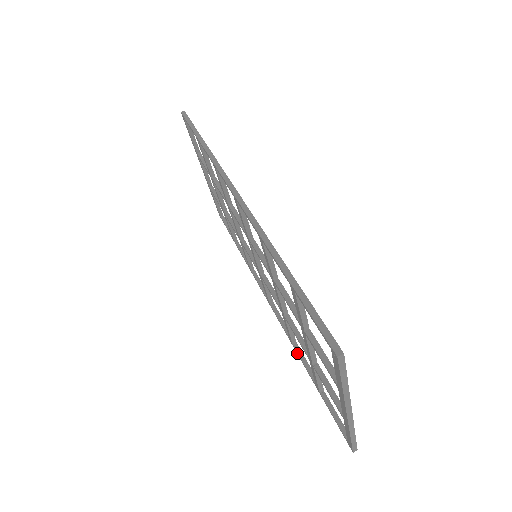
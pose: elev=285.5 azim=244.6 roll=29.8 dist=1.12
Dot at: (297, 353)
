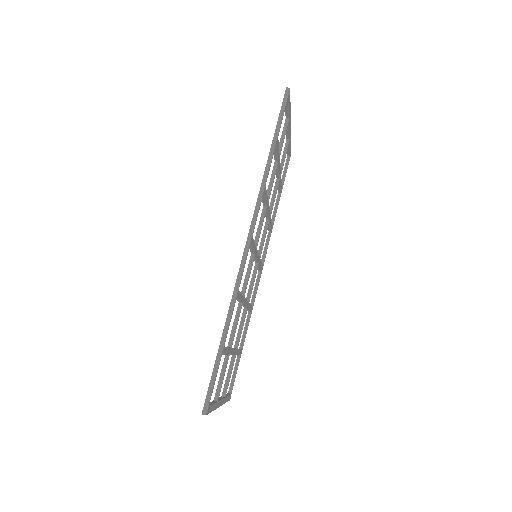
Dot at: (246, 319)
